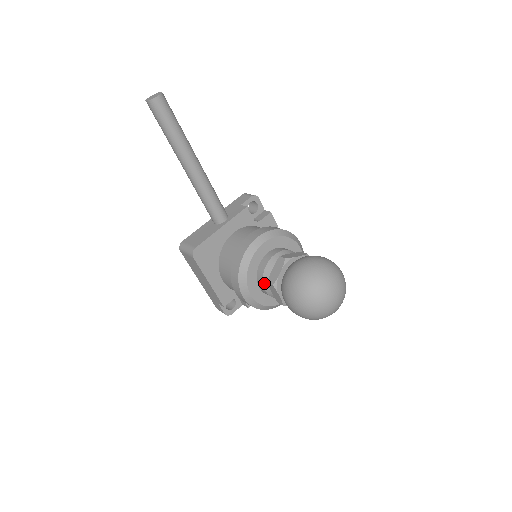
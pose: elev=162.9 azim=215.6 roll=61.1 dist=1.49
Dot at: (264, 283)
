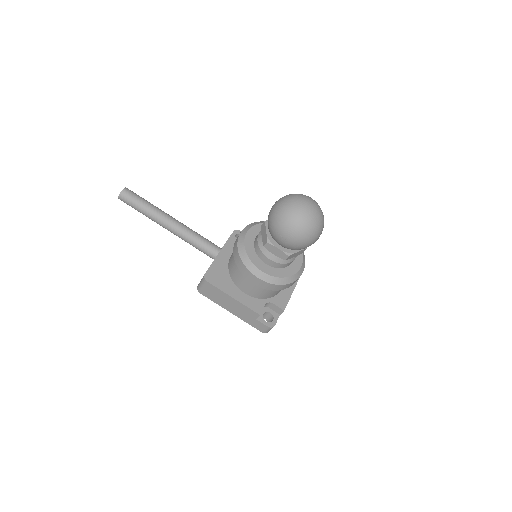
Dot at: (264, 253)
